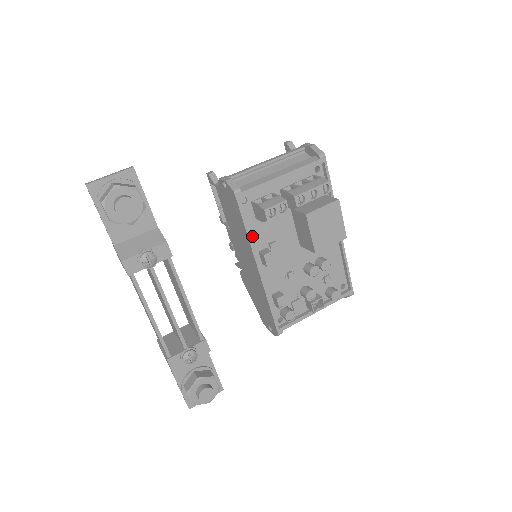
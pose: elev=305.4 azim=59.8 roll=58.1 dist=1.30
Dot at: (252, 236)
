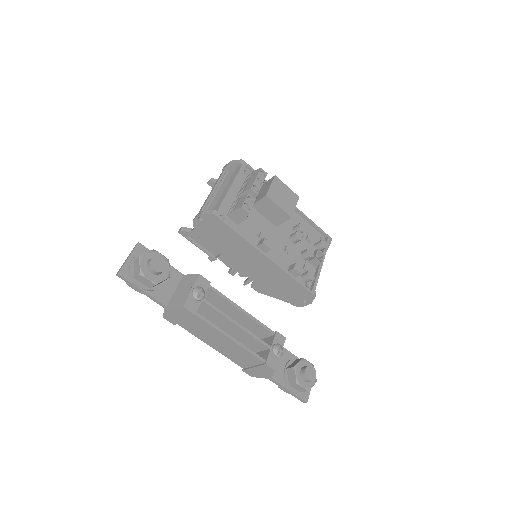
Dot at: (245, 238)
